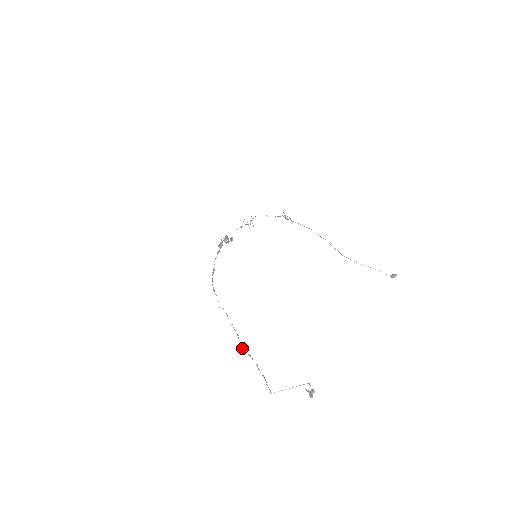
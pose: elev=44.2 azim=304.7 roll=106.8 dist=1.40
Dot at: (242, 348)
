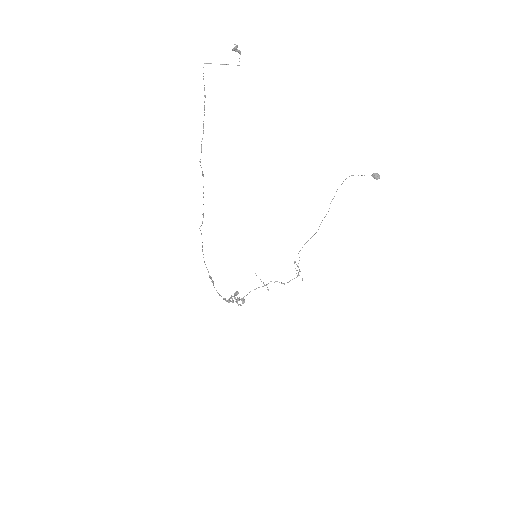
Dot at: occluded
